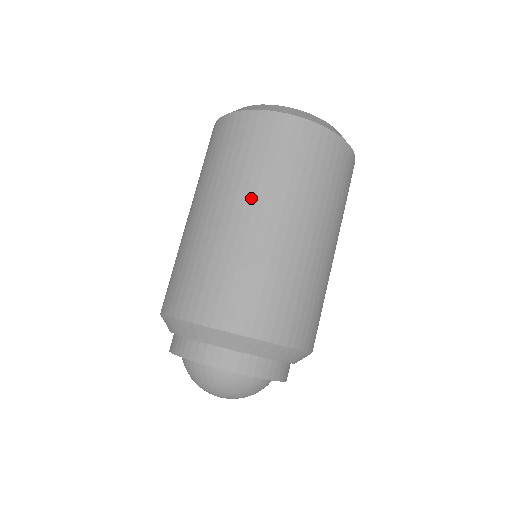
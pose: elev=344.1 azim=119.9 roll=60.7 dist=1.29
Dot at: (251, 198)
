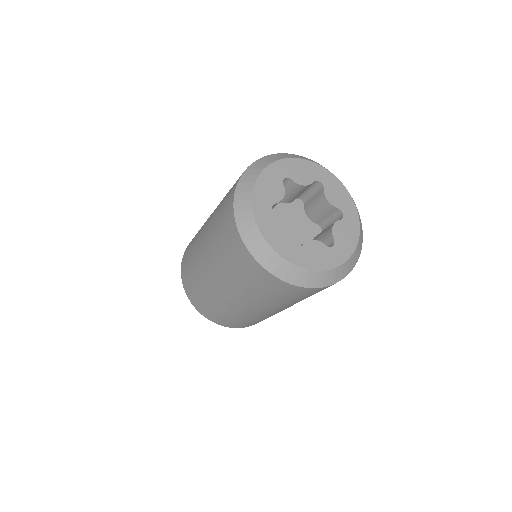
Dot at: (212, 263)
